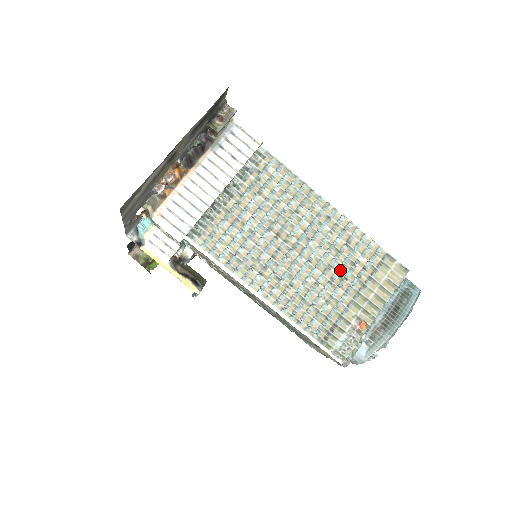
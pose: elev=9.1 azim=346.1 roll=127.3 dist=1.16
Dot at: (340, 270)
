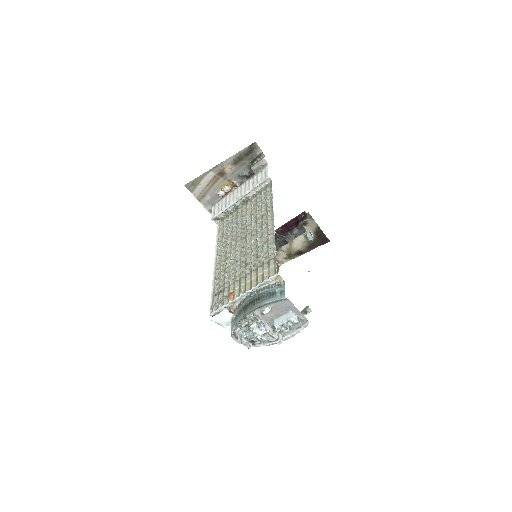
Dot at: (250, 258)
